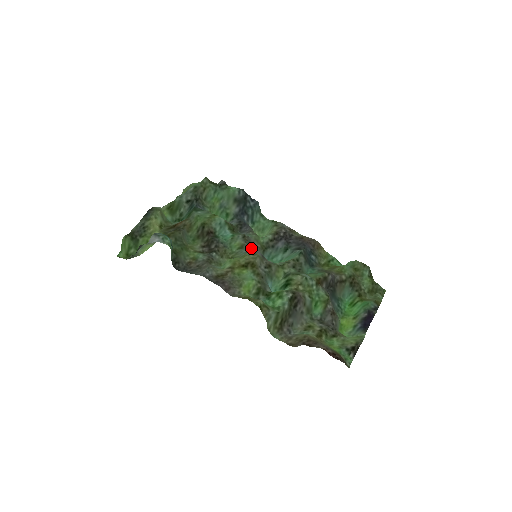
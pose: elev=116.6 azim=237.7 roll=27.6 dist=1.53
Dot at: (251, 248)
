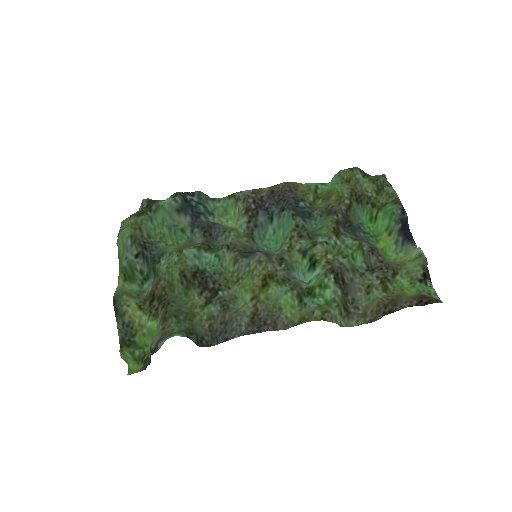
Dot at: (244, 252)
